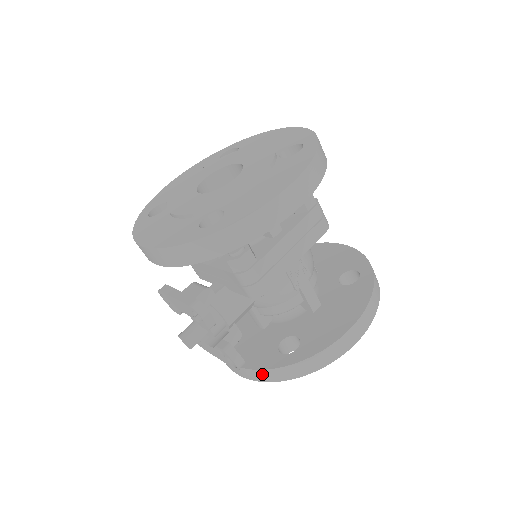
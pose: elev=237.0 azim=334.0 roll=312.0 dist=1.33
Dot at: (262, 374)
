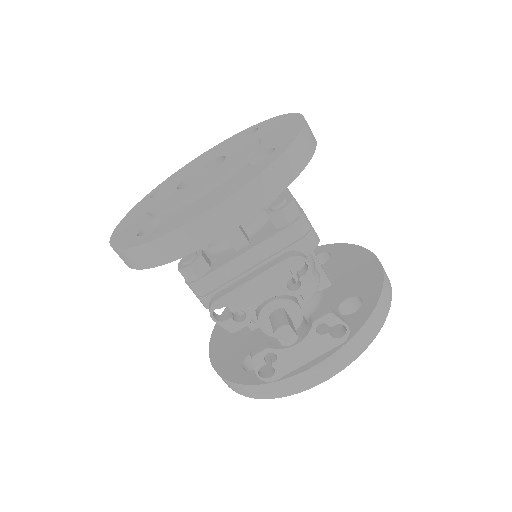
Dot at: (359, 339)
